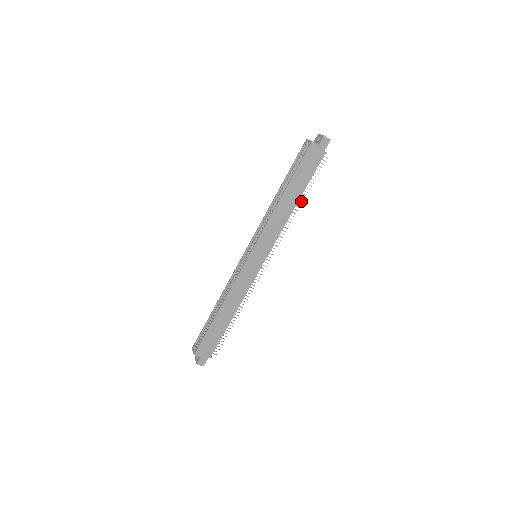
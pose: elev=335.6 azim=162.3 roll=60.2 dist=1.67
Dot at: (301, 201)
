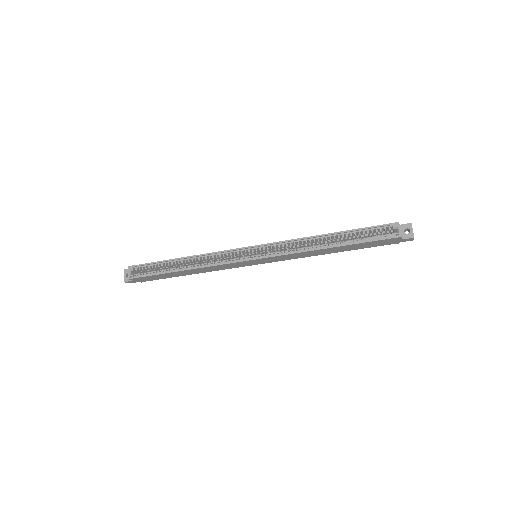
Dot at: occluded
